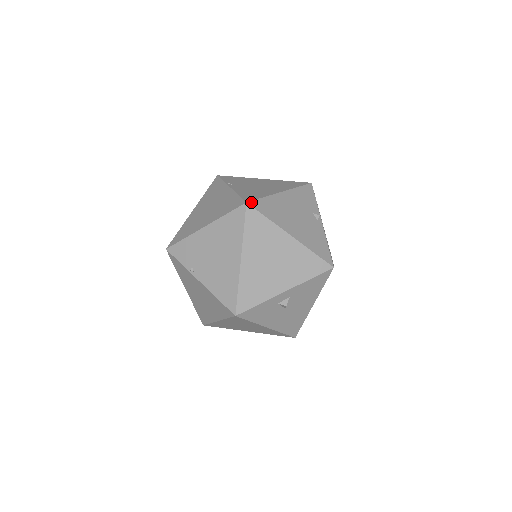
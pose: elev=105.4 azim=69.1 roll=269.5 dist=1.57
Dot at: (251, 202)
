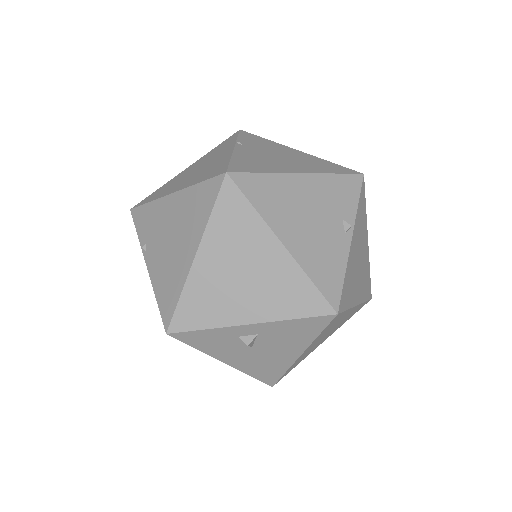
Dot at: (235, 174)
